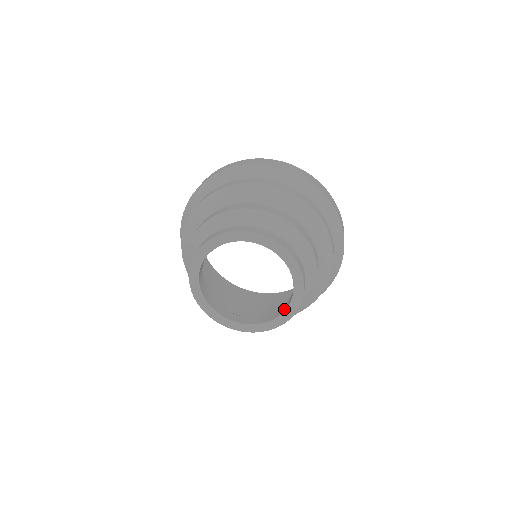
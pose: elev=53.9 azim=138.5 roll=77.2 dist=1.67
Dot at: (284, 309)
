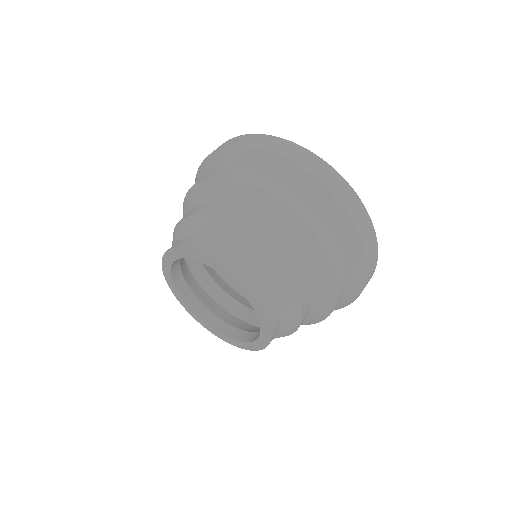
Dot at: occluded
